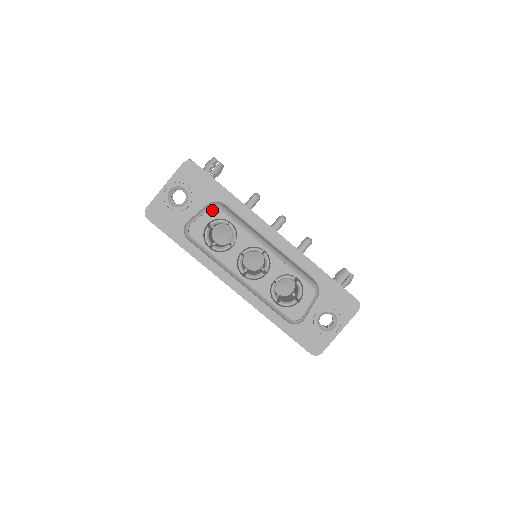
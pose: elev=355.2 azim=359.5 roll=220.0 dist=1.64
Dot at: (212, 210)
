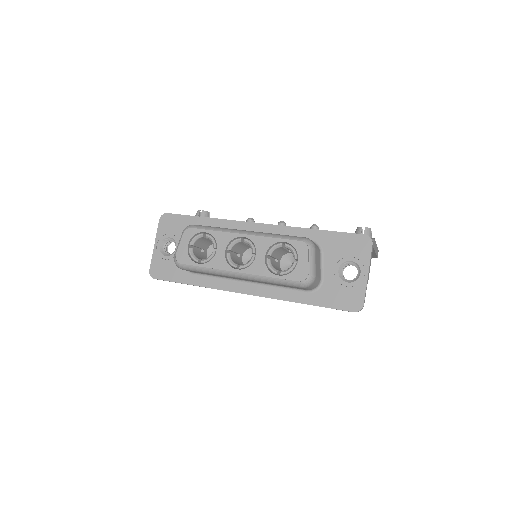
Dot at: (186, 232)
